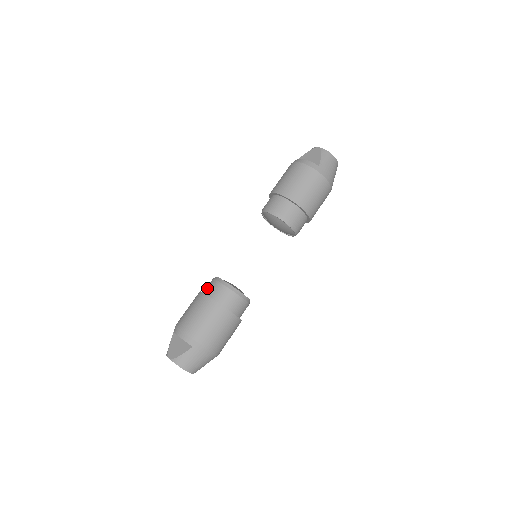
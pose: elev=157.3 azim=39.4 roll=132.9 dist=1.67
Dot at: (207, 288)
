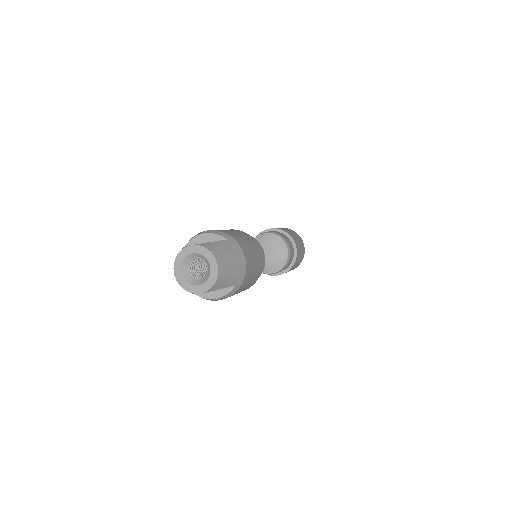
Dot at: occluded
